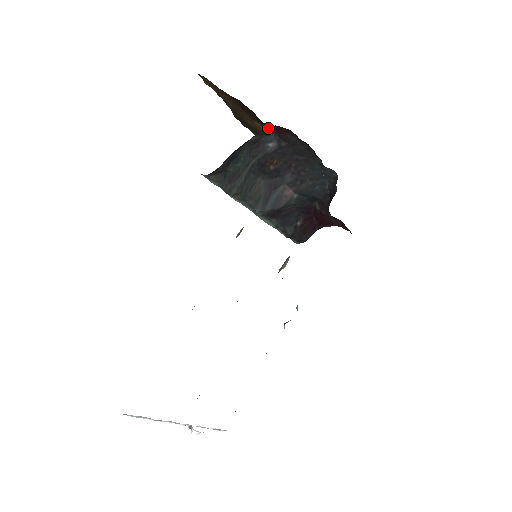
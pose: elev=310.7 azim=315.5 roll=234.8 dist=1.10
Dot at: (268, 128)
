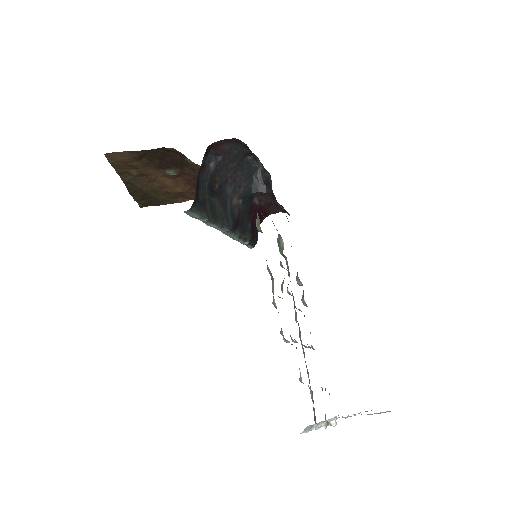
Dot at: (207, 149)
